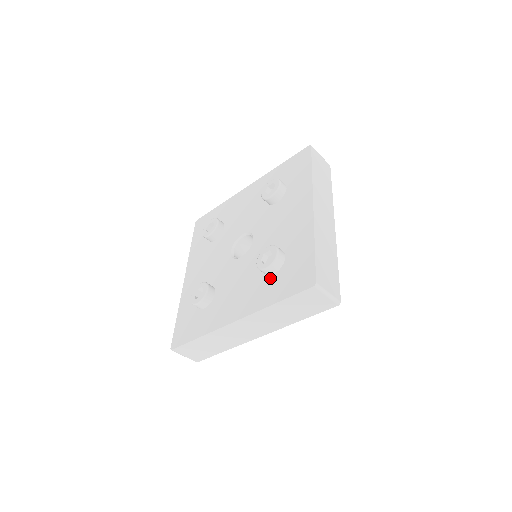
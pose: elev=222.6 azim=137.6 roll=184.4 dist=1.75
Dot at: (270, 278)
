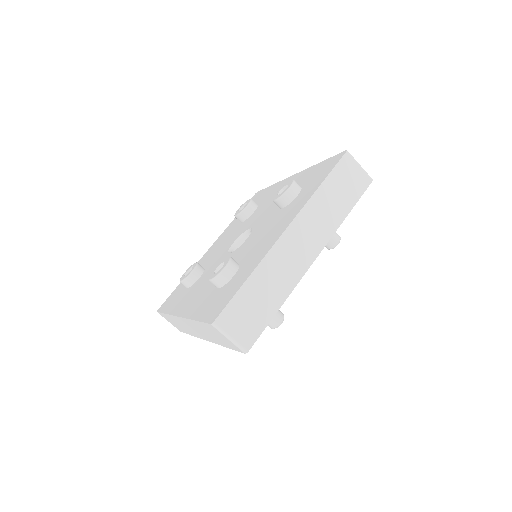
Dot at: (297, 197)
